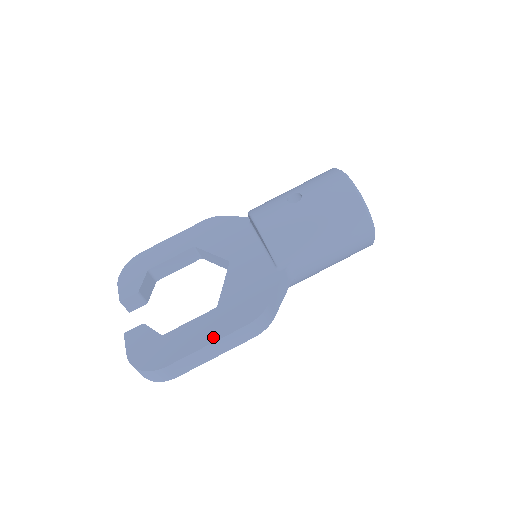
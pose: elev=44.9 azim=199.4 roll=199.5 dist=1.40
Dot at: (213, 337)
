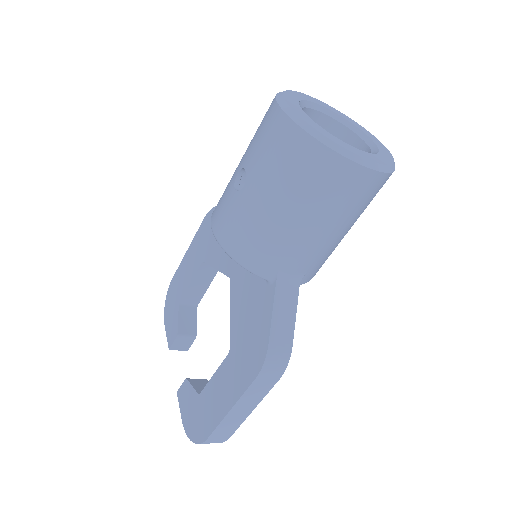
Dot at: (232, 398)
